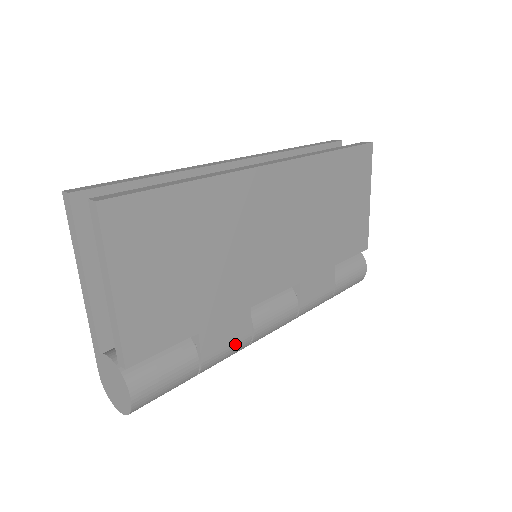
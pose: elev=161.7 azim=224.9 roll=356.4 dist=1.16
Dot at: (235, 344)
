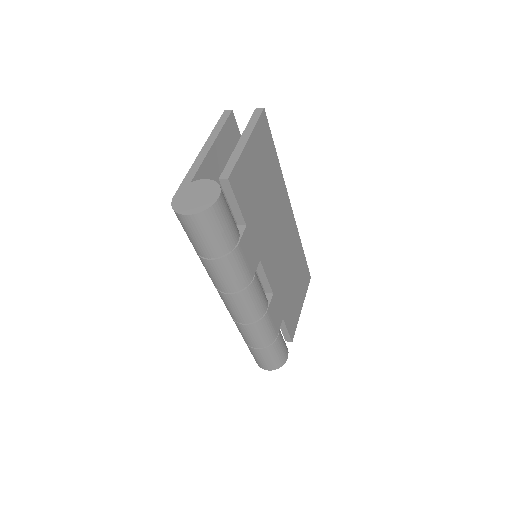
Dot at: (247, 268)
